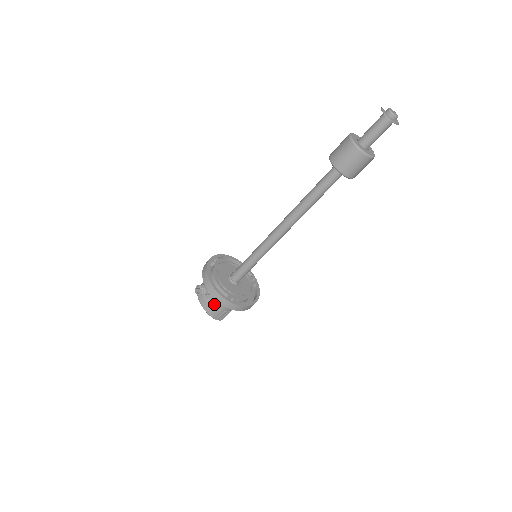
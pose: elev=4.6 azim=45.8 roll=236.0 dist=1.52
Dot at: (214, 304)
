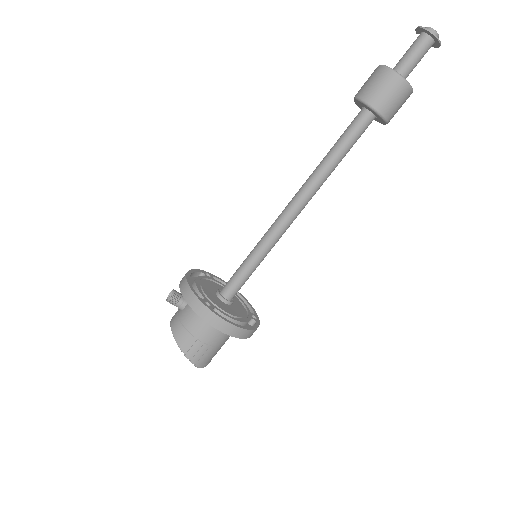
Dot at: (186, 321)
